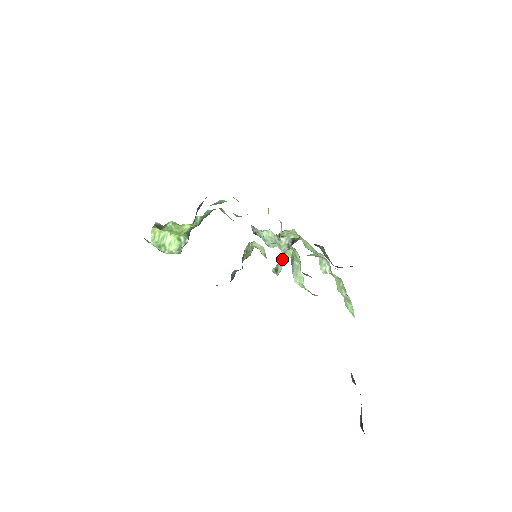
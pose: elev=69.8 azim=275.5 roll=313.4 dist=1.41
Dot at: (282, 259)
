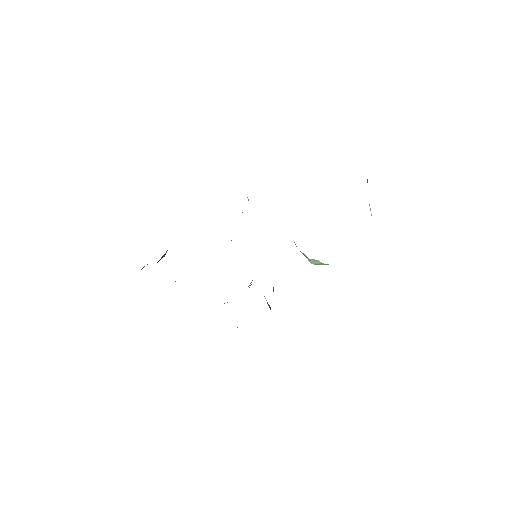
Dot at: occluded
